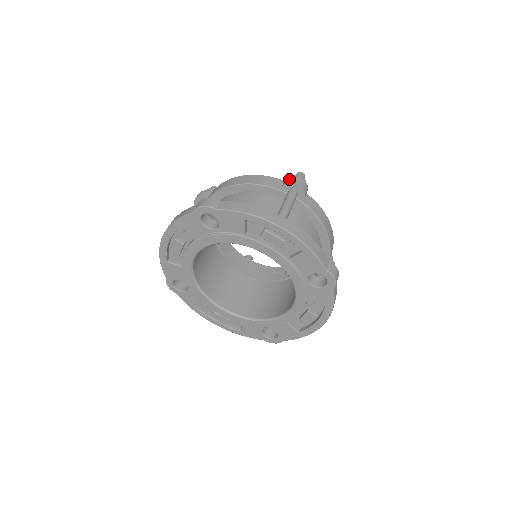
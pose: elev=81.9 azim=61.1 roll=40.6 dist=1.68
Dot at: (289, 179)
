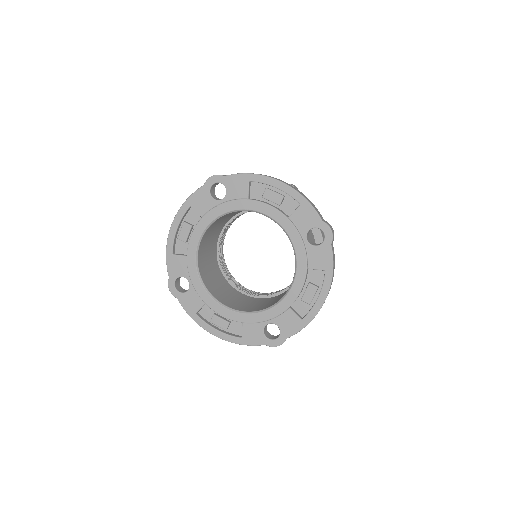
Dot at: occluded
